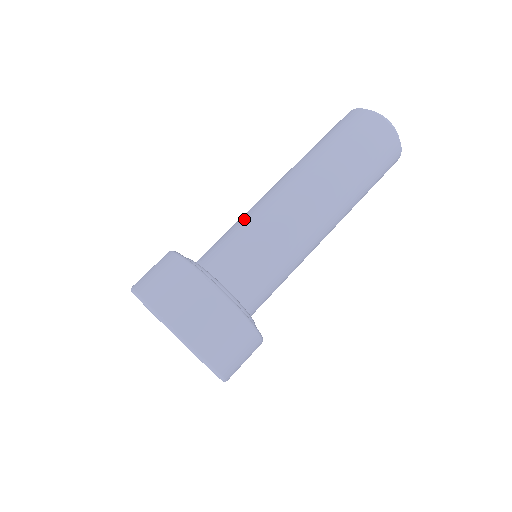
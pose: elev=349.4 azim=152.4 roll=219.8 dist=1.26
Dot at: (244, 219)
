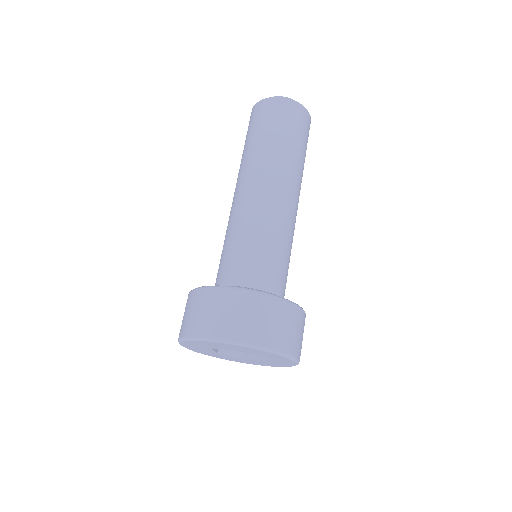
Dot at: (227, 234)
